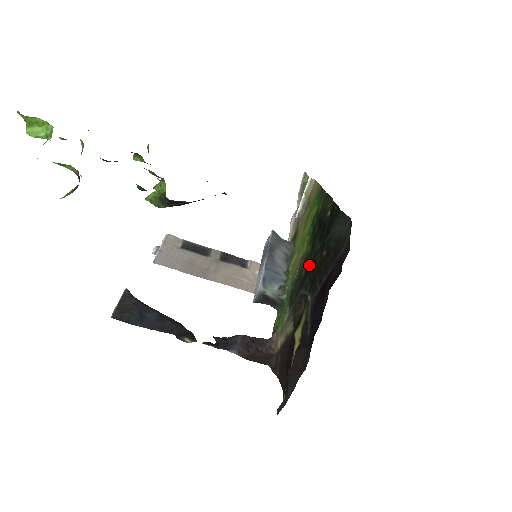
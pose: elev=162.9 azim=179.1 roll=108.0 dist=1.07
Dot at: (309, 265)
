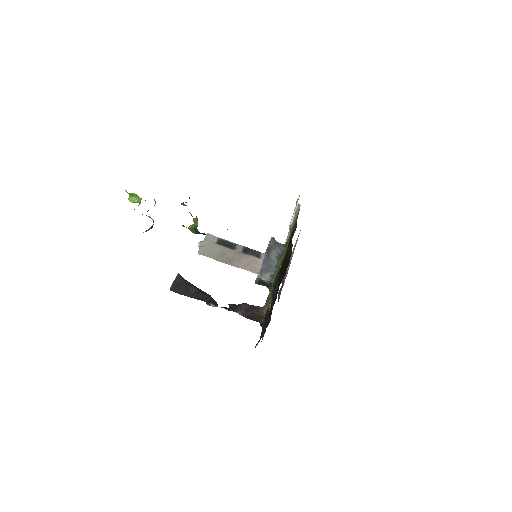
Dot at: occluded
